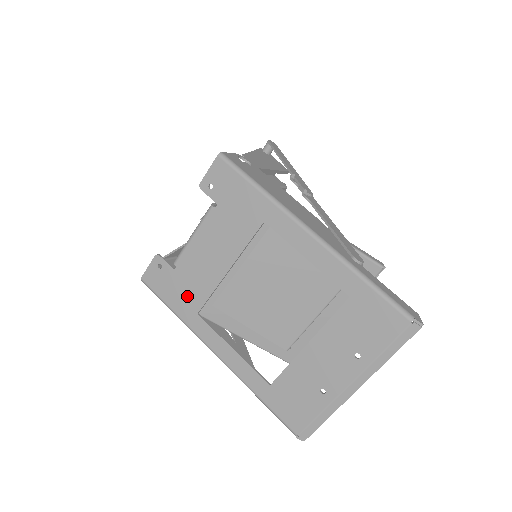
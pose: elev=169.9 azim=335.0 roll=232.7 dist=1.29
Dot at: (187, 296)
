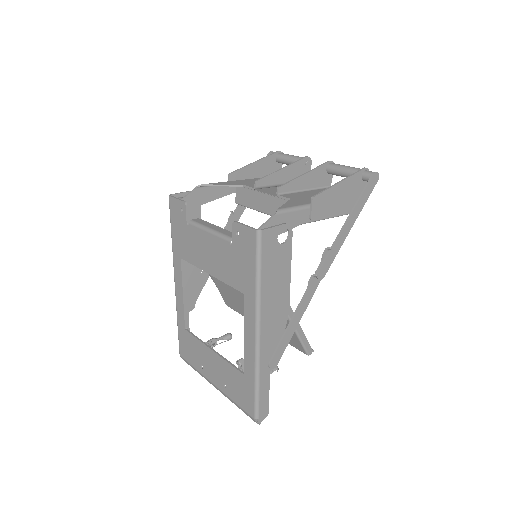
Dot at: (183, 244)
